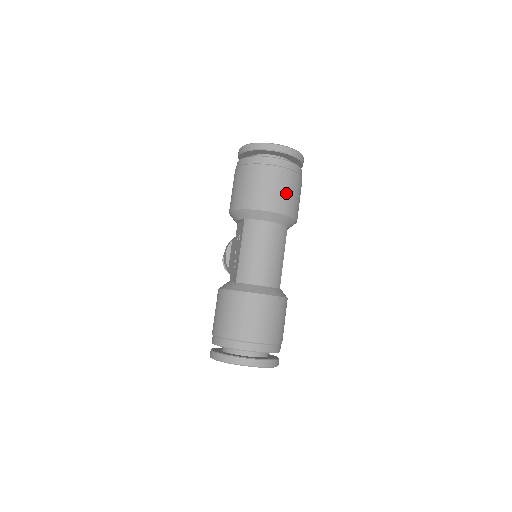
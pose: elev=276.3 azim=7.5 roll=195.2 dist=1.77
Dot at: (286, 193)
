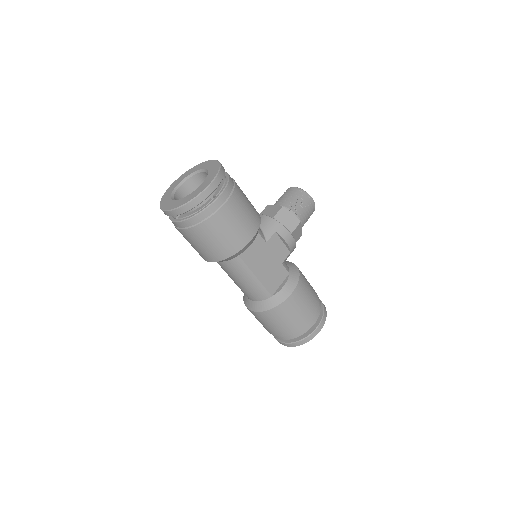
Dot at: (202, 247)
